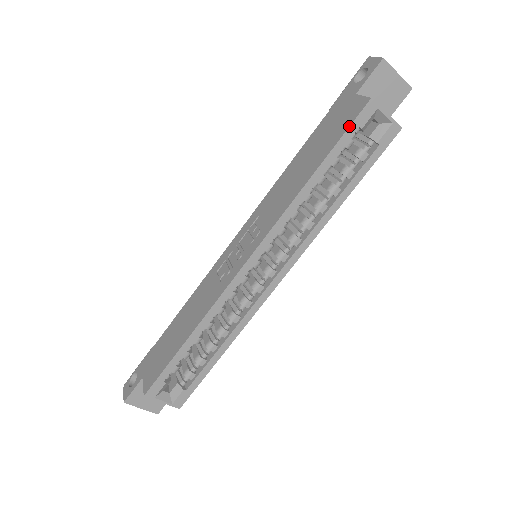
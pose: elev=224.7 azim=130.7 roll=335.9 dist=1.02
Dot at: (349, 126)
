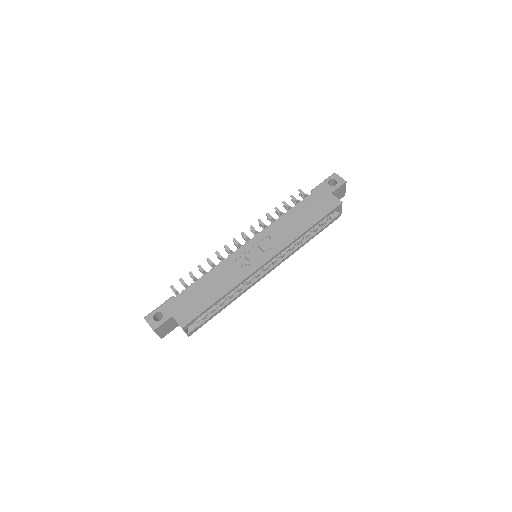
Dot at: (331, 211)
